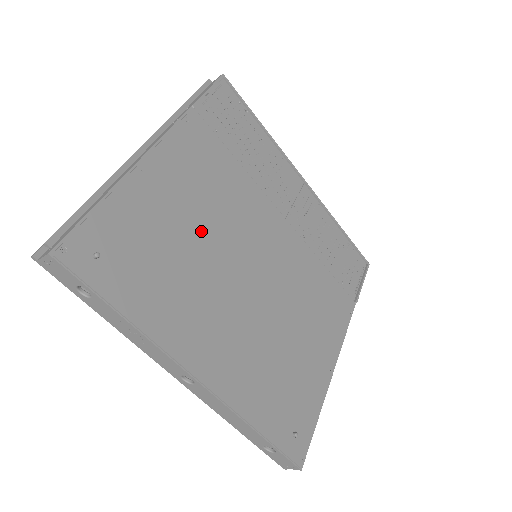
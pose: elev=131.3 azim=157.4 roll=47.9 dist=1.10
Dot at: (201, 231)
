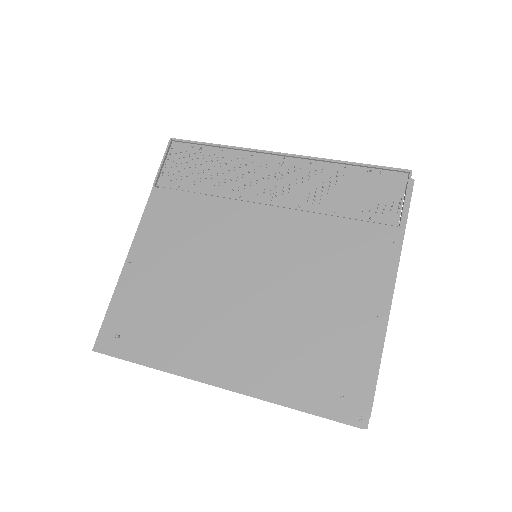
Dot at: (187, 273)
